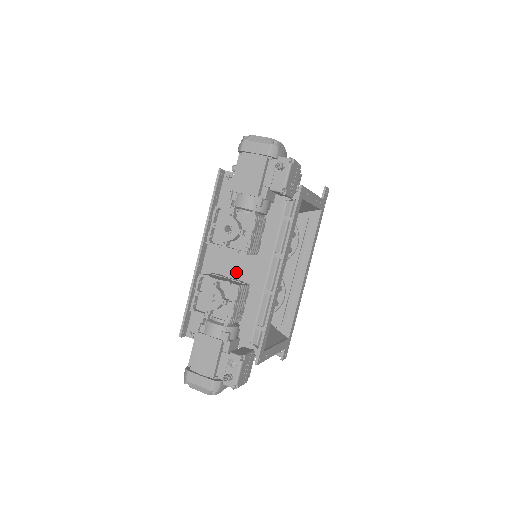
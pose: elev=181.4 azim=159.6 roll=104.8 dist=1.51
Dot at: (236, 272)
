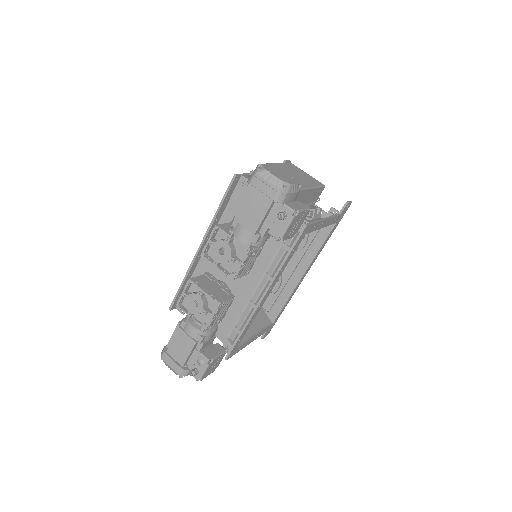
Dot at: occluded
